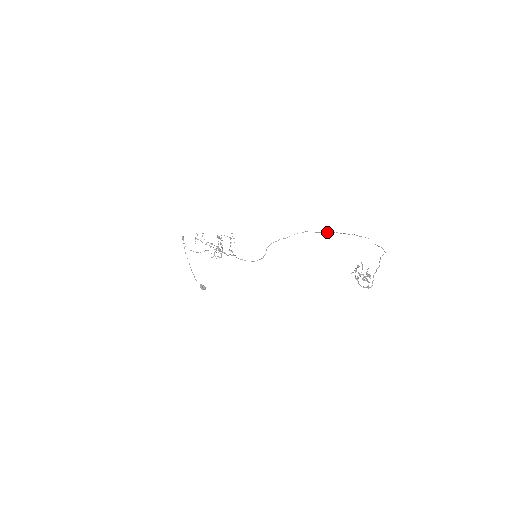
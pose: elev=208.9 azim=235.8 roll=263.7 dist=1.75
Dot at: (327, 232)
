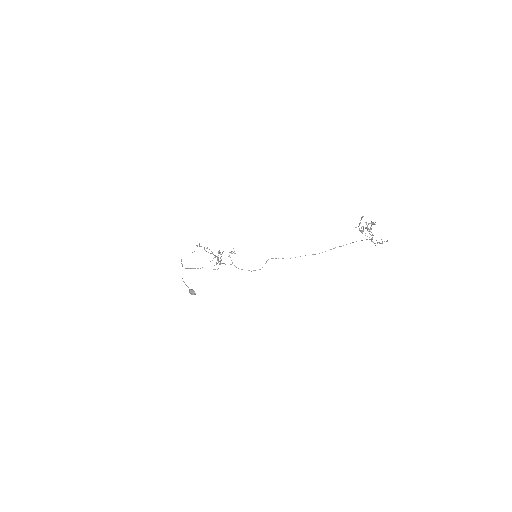
Dot at: occluded
